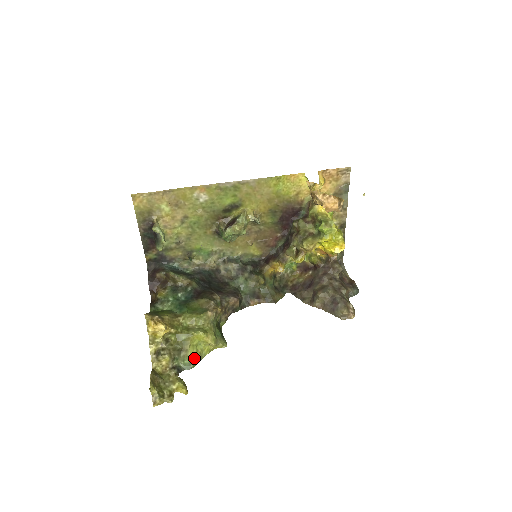
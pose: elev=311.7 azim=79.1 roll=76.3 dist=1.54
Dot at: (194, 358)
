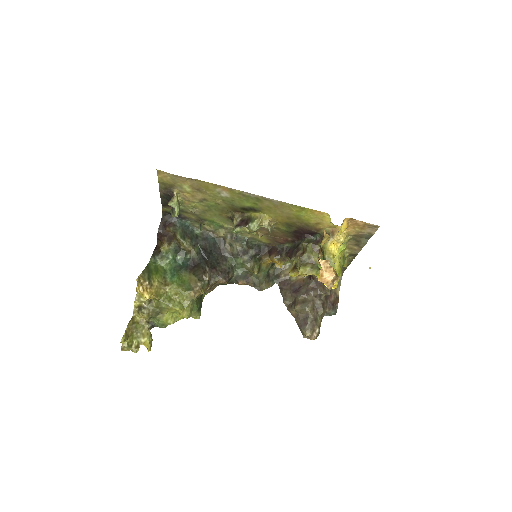
Dot at: (167, 322)
